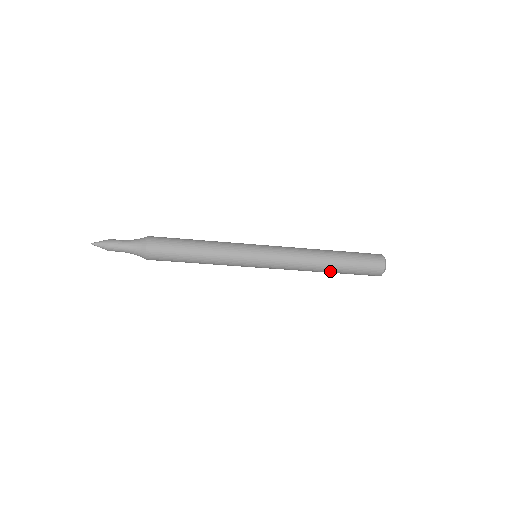
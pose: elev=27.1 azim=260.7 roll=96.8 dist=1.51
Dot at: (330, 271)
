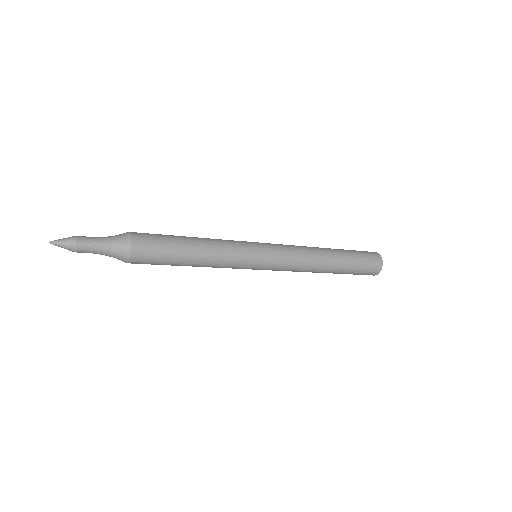
Dot at: occluded
